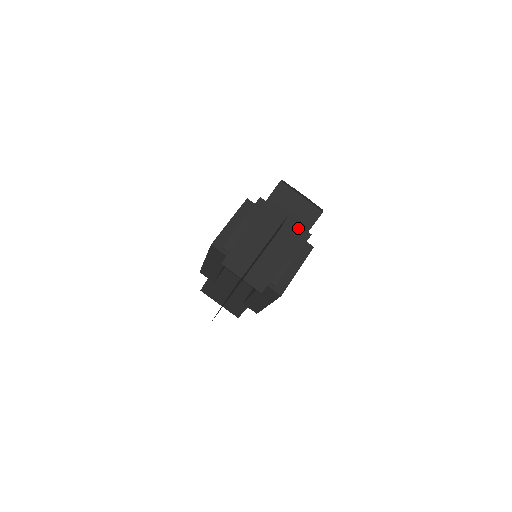
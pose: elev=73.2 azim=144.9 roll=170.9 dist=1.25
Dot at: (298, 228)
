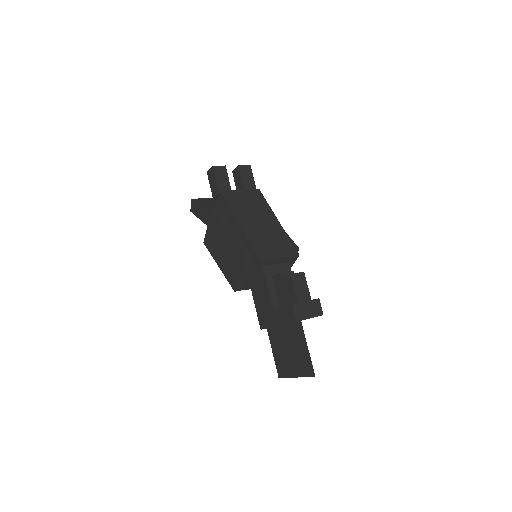
Dot at: occluded
